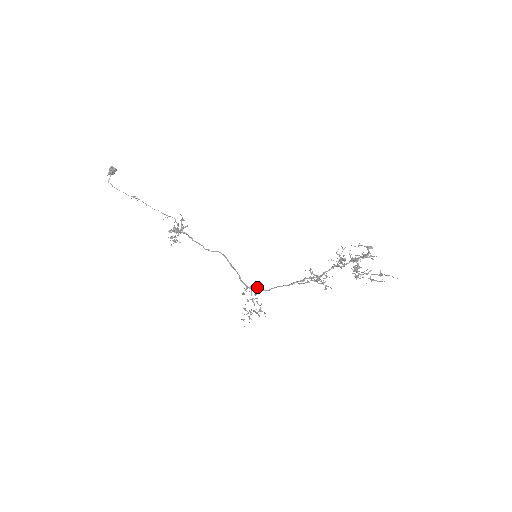
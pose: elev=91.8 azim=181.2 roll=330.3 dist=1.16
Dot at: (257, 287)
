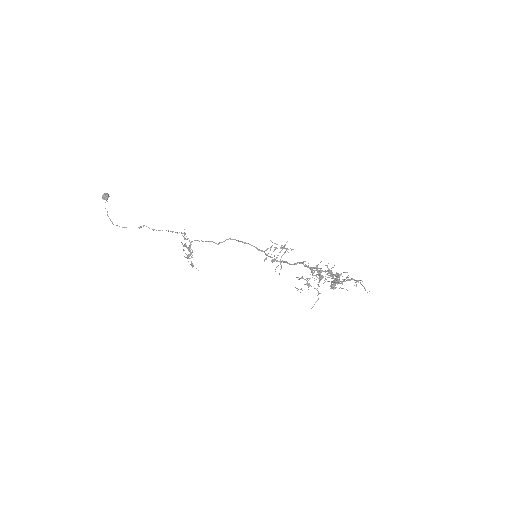
Dot at: occluded
